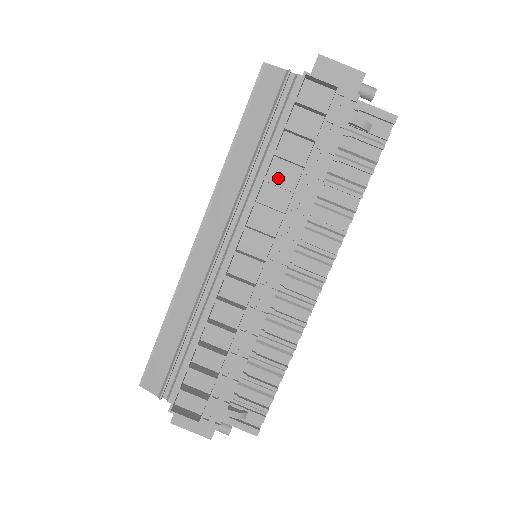
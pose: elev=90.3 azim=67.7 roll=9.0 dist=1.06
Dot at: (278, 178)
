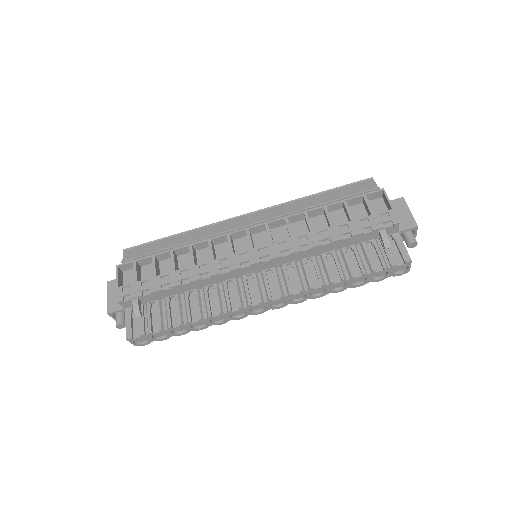
Dot at: (313, 225)
